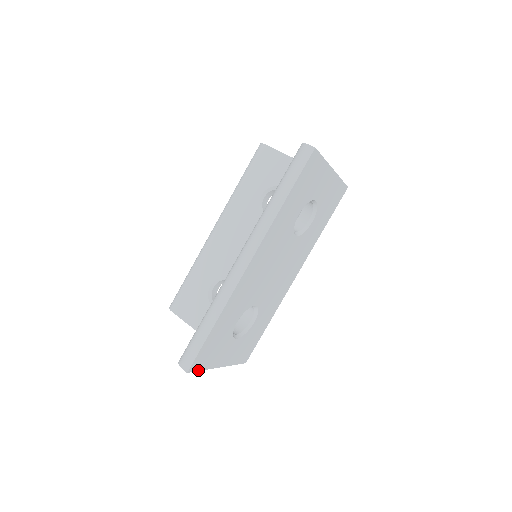
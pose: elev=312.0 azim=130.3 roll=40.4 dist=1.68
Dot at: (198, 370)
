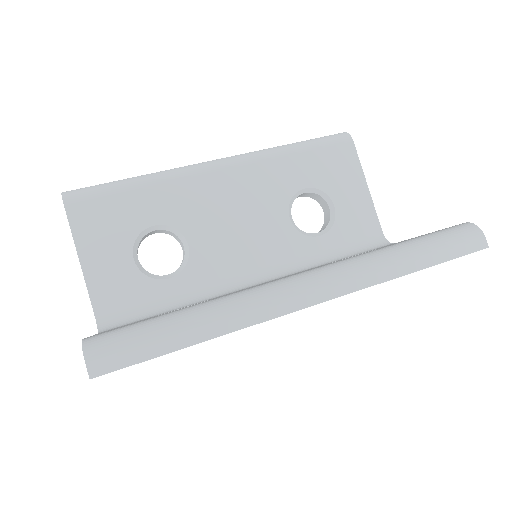
Dot at: occluded
